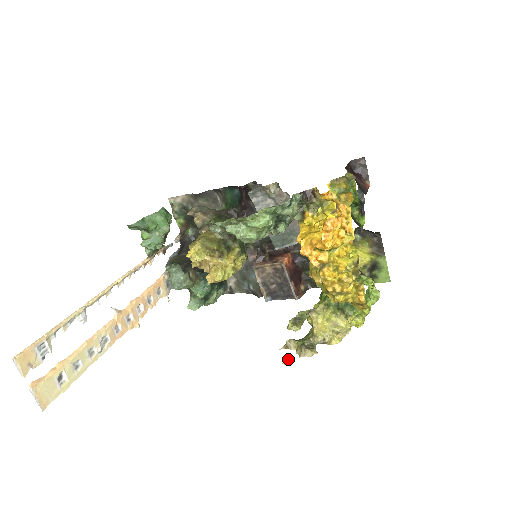
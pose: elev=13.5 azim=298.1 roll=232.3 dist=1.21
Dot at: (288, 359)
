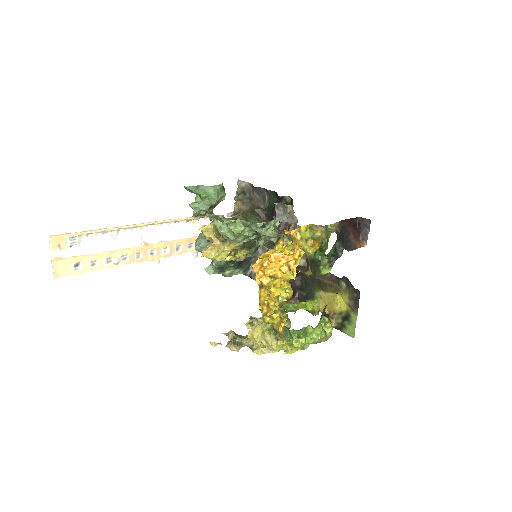
Dot at: (217, 343)
